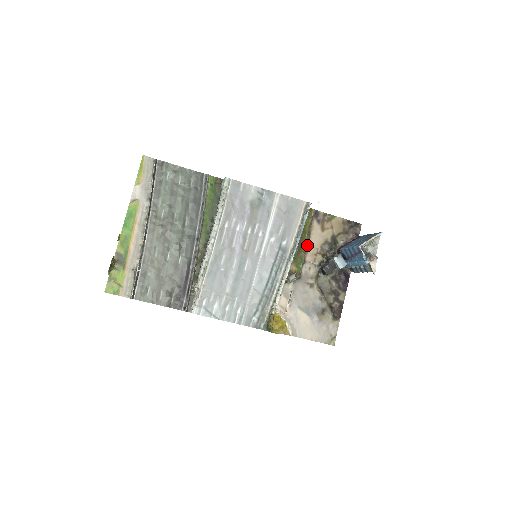
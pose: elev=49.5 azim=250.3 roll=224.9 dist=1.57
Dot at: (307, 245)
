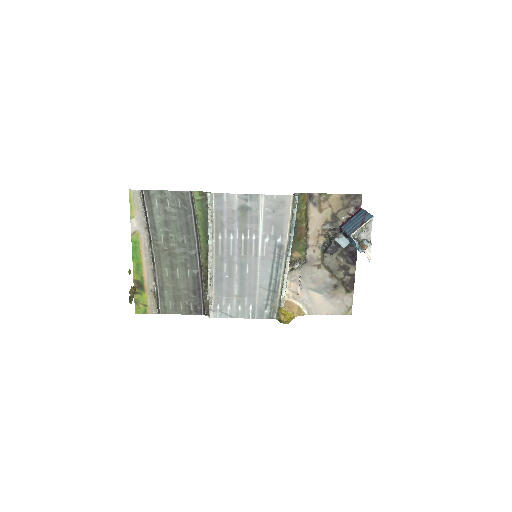
Dot at: (307, 230)
